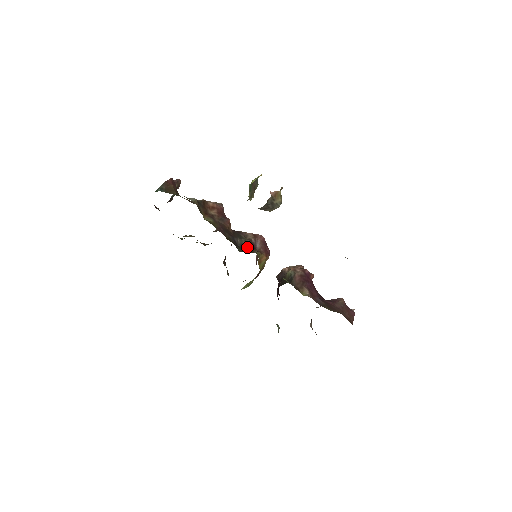
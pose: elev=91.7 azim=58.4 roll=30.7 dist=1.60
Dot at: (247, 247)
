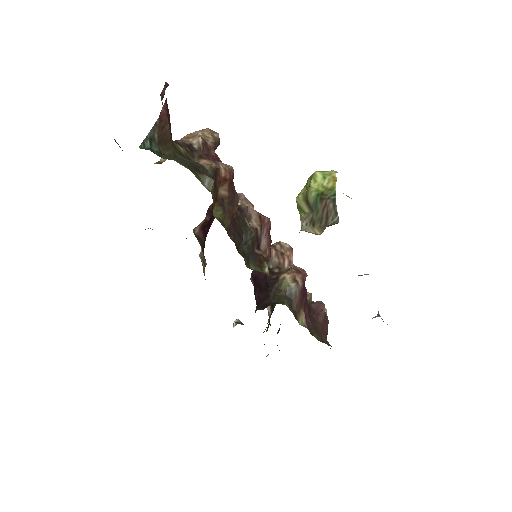
Dot at: (251, 247)
